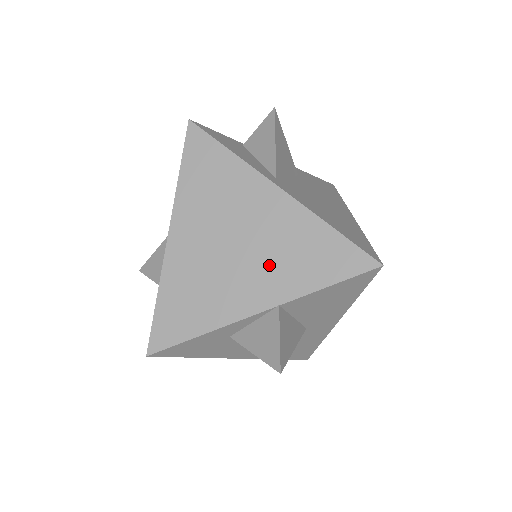
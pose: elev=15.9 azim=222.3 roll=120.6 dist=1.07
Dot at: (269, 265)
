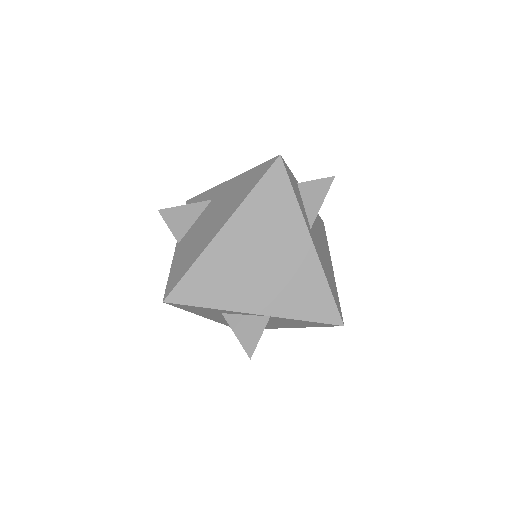
Dot at: (278, 288)
